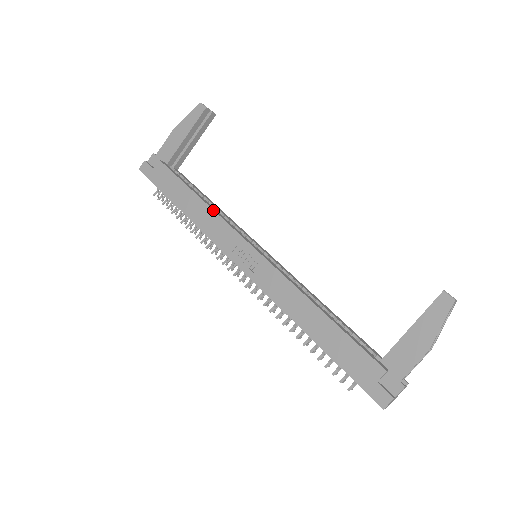
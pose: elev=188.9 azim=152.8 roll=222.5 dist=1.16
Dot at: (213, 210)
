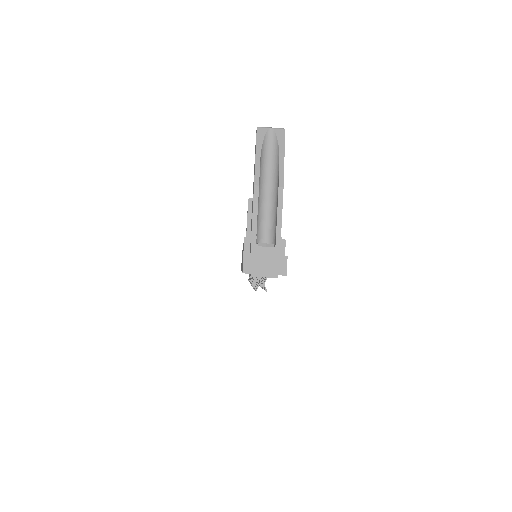
Dot at: occluded
